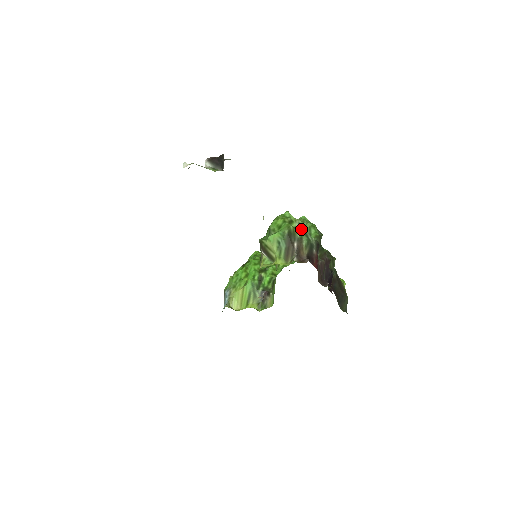
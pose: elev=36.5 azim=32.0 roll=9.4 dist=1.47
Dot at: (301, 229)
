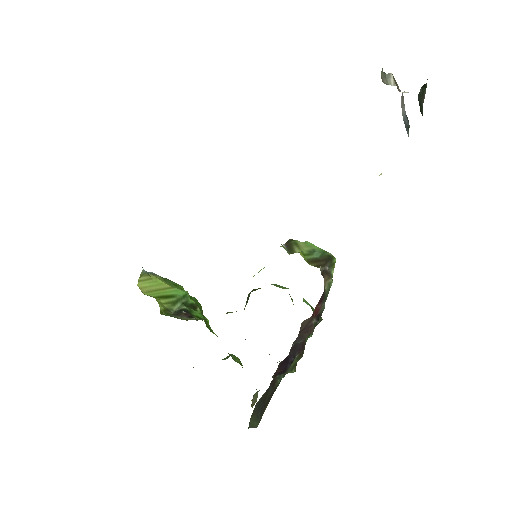
Dot at: occluded
